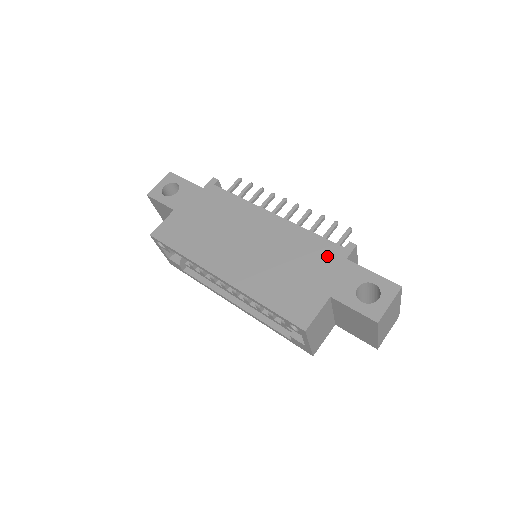
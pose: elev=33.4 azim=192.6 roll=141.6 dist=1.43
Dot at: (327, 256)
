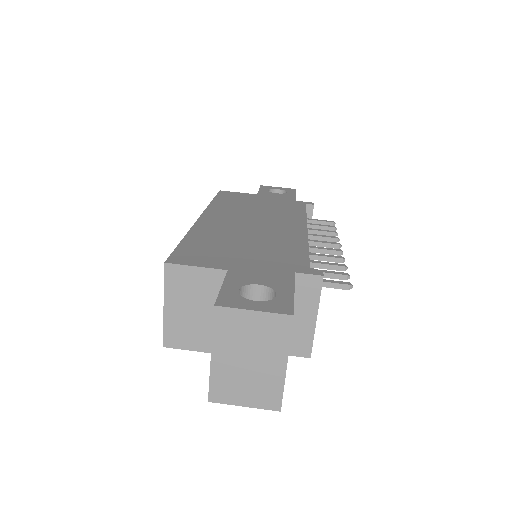
Dot at: (285, 261)
